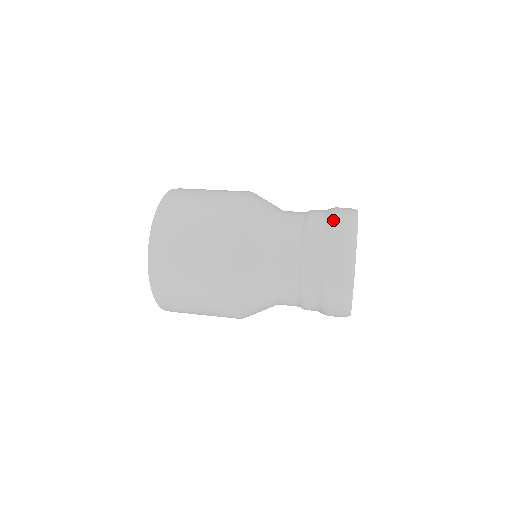
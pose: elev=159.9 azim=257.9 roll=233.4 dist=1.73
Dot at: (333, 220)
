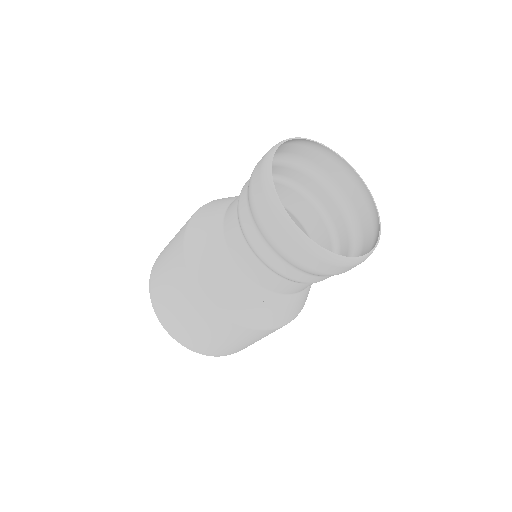
Dot at: (334, 180)
